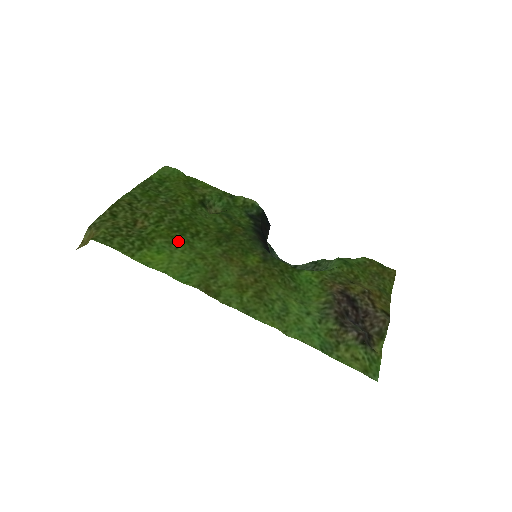
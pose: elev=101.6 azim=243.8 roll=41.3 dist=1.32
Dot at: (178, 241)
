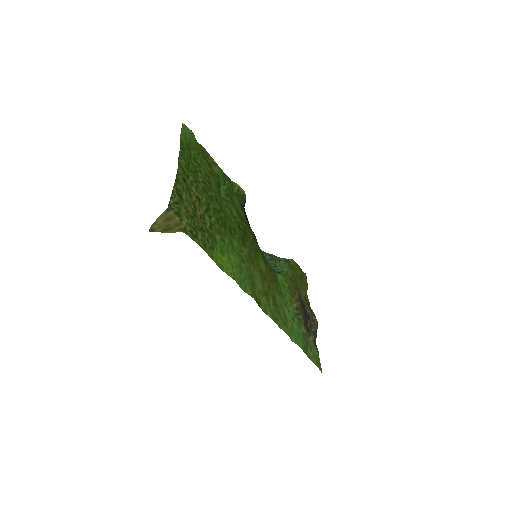
Dot at: (226, 239)
